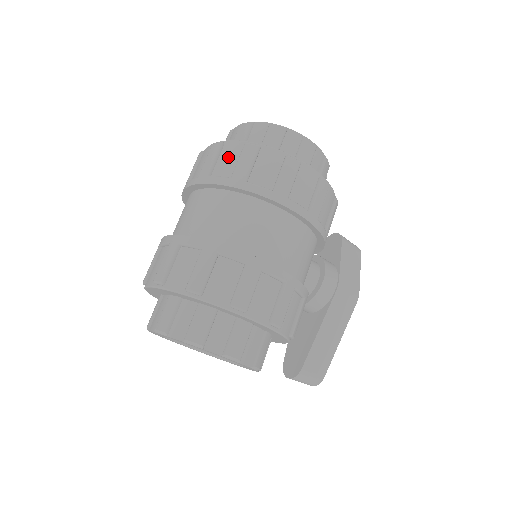
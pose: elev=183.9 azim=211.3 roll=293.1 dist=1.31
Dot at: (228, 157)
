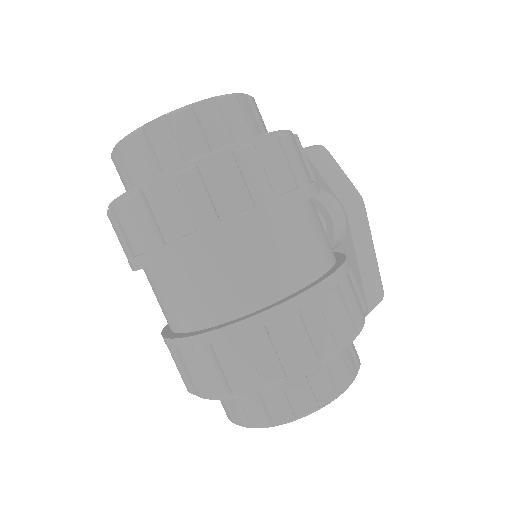
Dot at: (166, 206)
